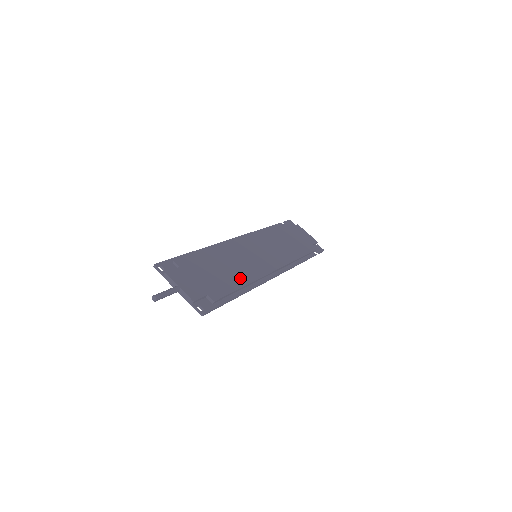
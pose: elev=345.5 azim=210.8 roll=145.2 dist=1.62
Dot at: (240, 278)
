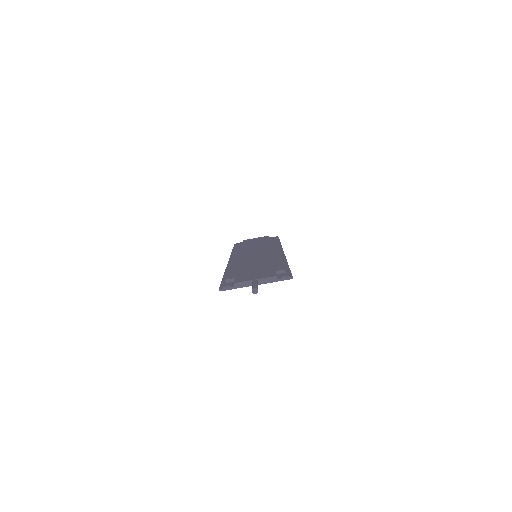
Dot at: (272, 260)
